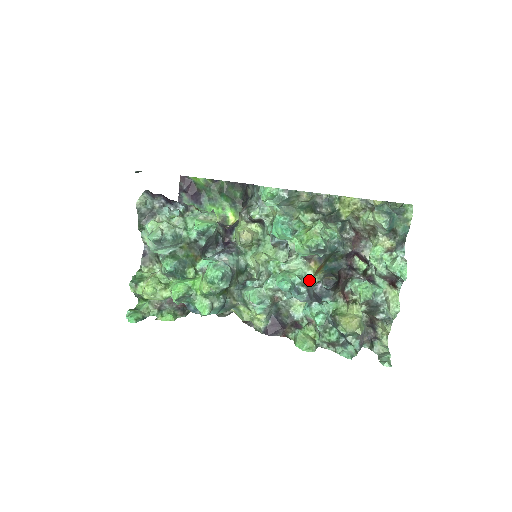
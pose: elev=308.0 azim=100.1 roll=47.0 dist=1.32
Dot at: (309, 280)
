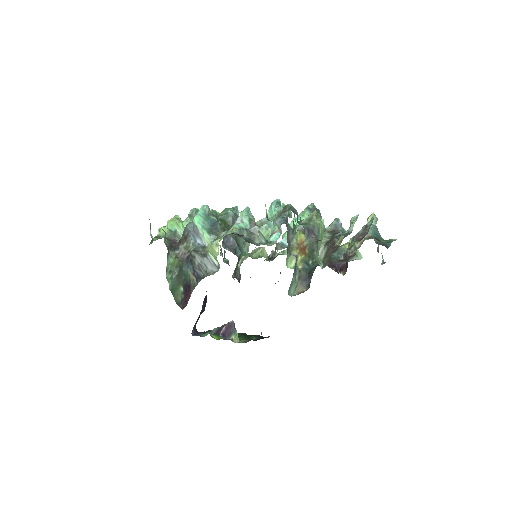
Dot at: (292, 229)
